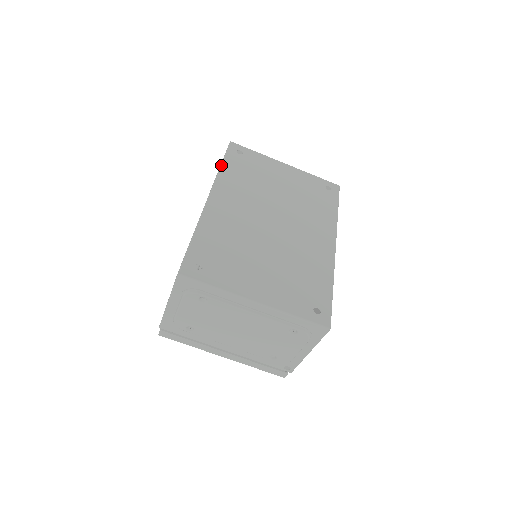
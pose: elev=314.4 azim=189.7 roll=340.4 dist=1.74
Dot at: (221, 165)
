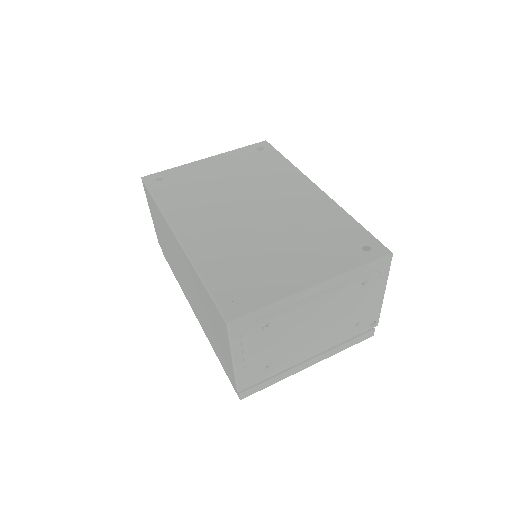
Dot at: (156, 202)
